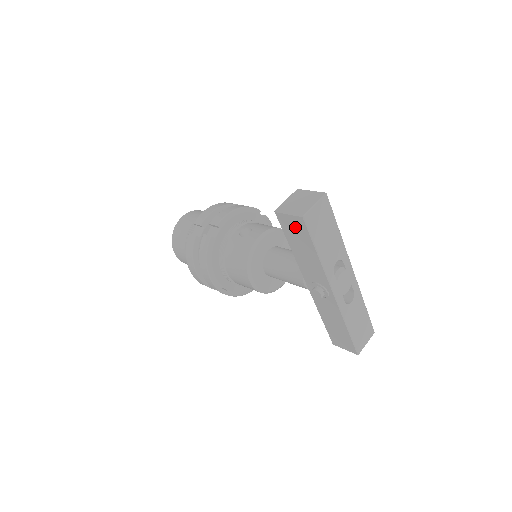
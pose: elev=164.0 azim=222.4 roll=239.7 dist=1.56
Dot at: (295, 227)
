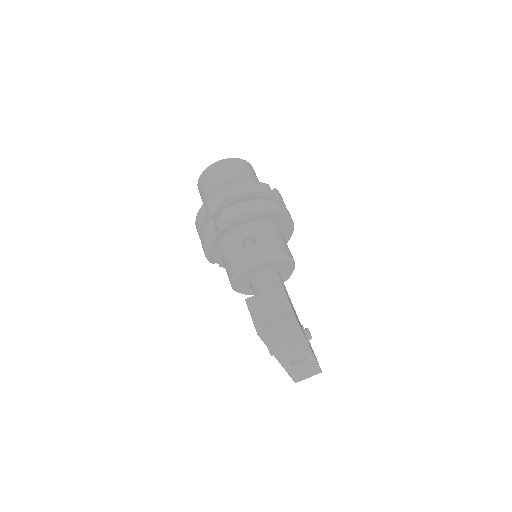
Dot at: occluded
